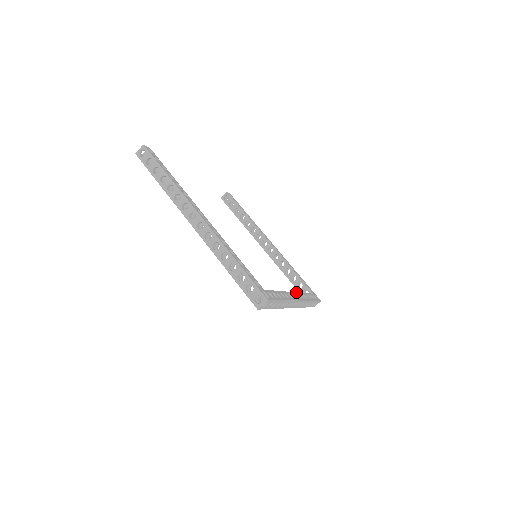
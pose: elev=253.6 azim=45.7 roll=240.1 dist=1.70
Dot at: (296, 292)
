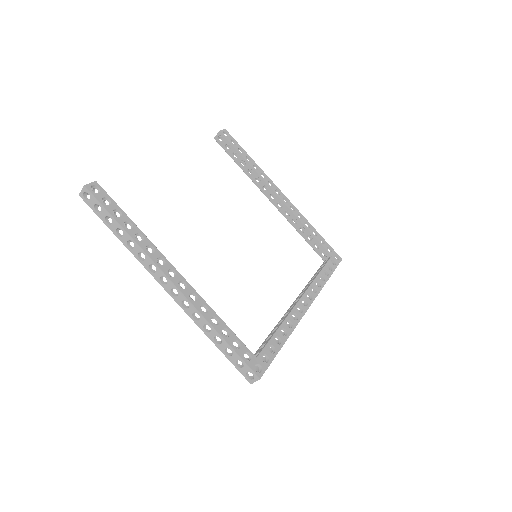
Dot at: (306, 291)
